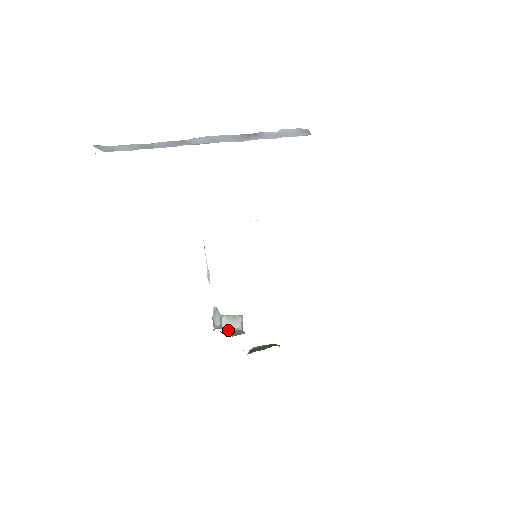
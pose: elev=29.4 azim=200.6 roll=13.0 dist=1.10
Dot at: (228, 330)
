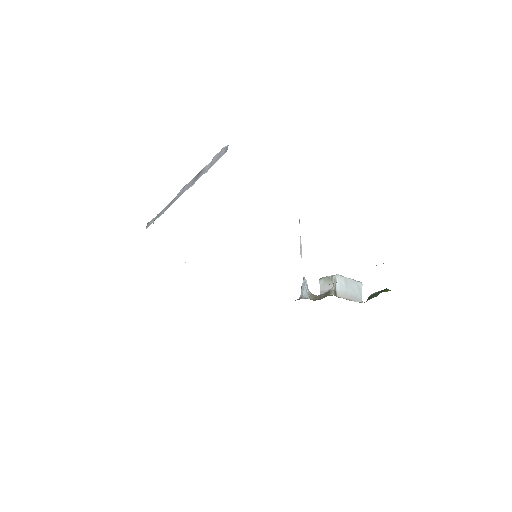
Dot at: (324, 292)
